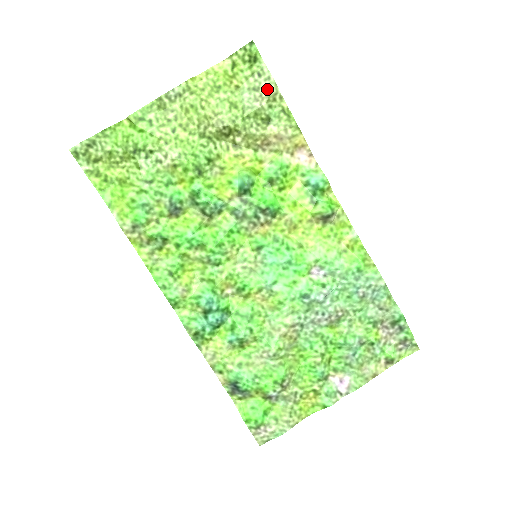
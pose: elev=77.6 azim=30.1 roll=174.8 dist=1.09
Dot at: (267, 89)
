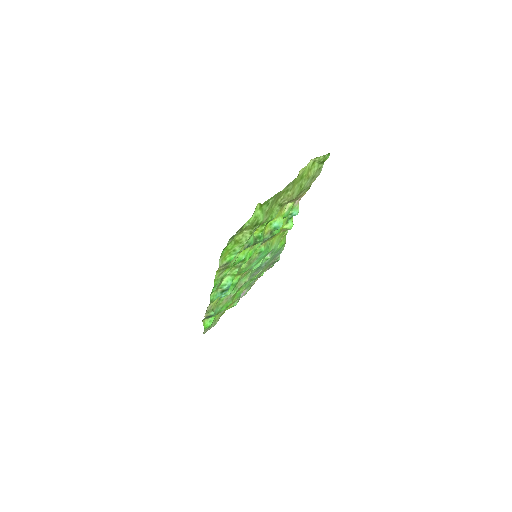
Dot at: (316, 177)
